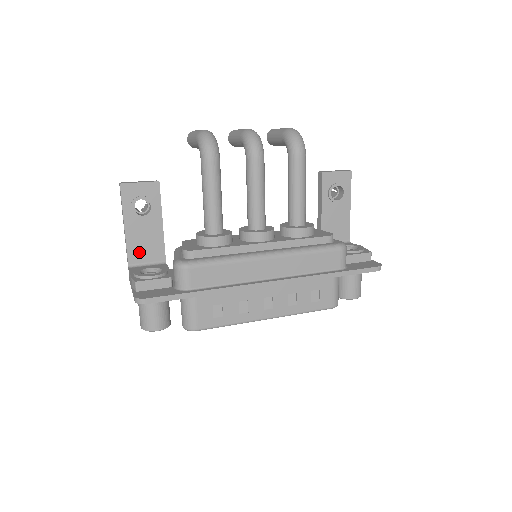
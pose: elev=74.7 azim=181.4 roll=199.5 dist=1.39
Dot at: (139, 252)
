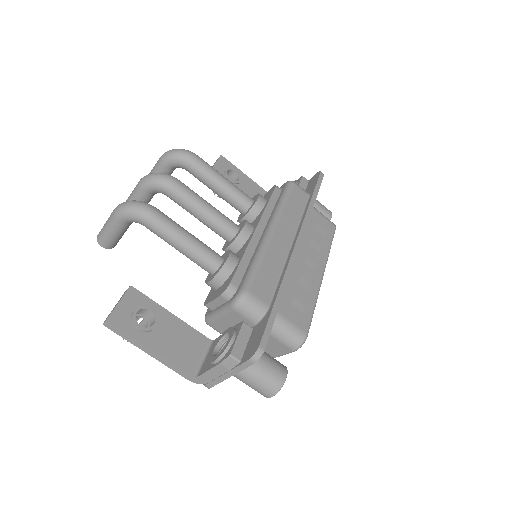
Dot at: (187, 356)
